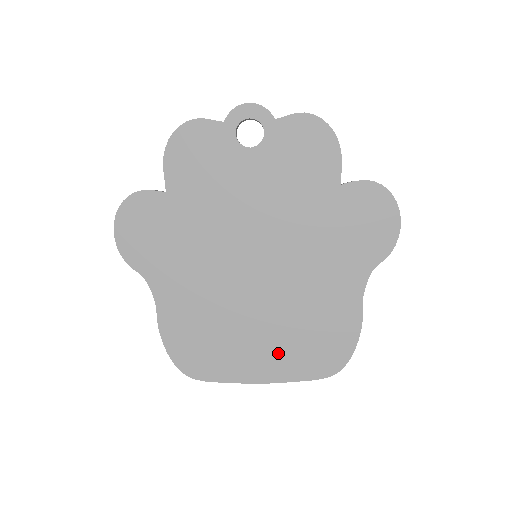
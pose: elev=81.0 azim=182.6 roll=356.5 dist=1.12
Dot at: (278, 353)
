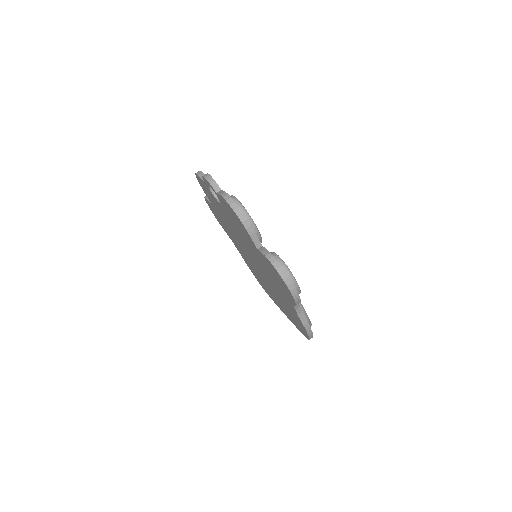
Dot at: (284, 309)
